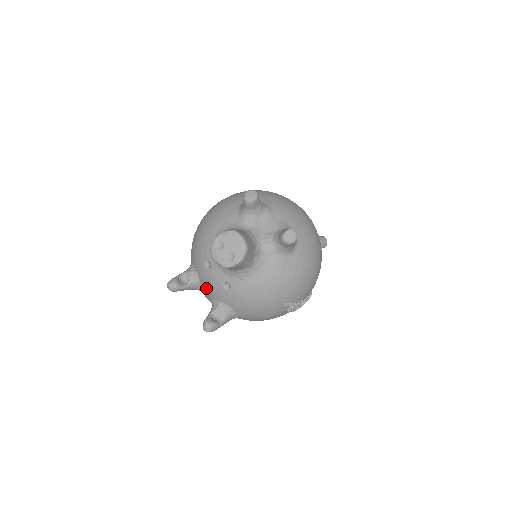
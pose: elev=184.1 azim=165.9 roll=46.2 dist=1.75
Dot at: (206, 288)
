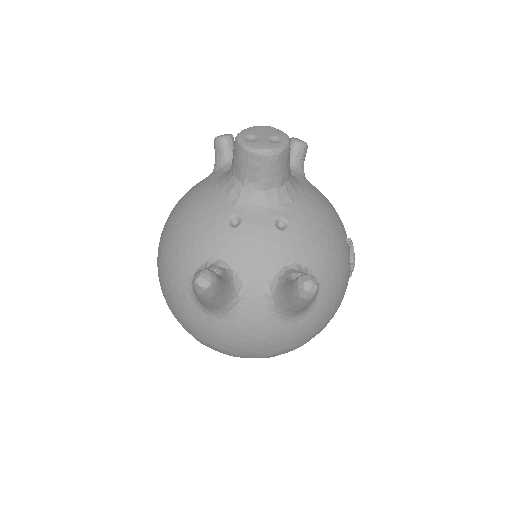
Dot at: (251, 264)
